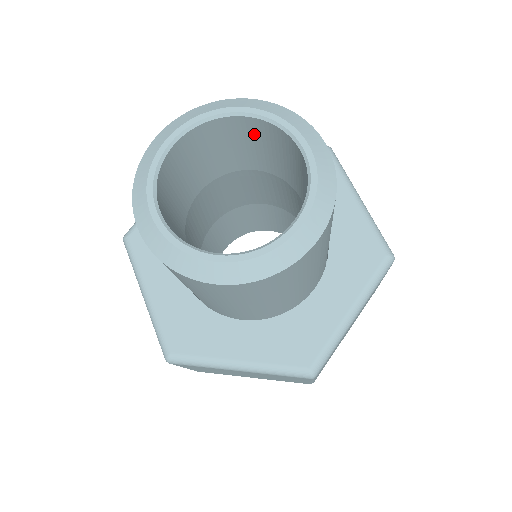
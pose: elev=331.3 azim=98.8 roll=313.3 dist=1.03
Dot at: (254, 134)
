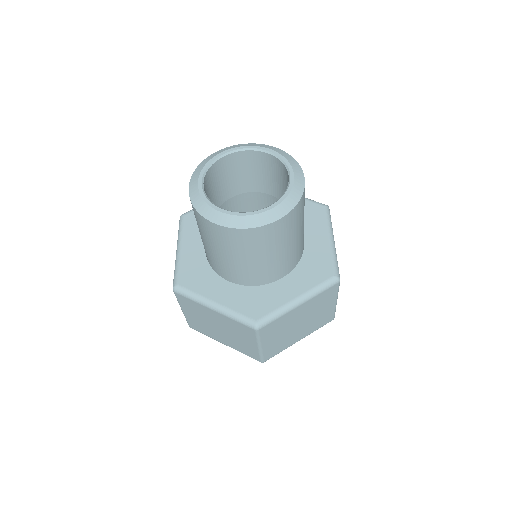
Dot at: (233, 166)
